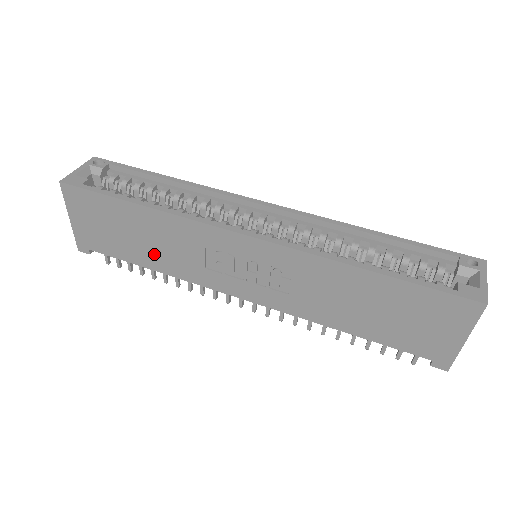
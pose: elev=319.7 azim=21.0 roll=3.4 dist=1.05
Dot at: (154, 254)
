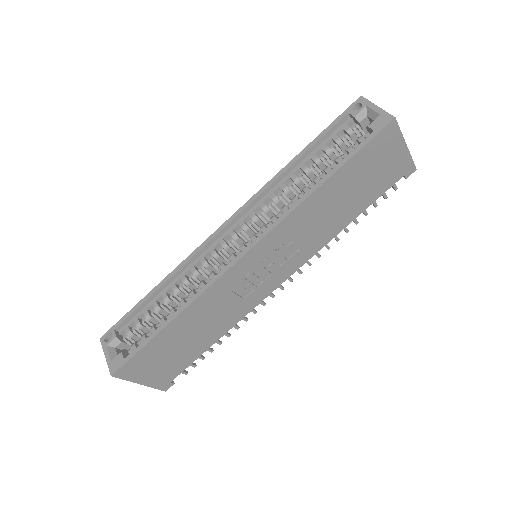
Dot at: (209, 332)
